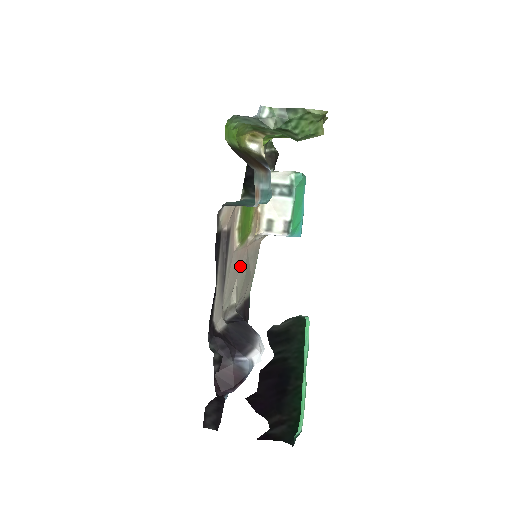
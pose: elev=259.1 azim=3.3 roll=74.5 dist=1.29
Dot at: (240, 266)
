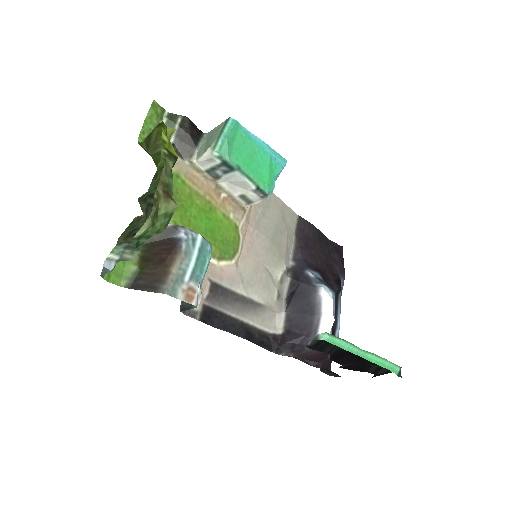
Dot at: (257, 250)
